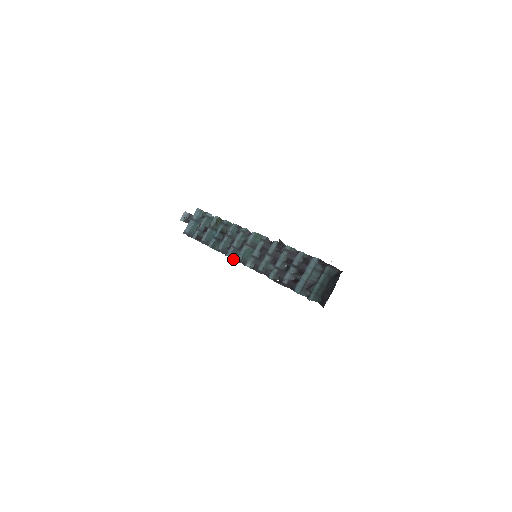
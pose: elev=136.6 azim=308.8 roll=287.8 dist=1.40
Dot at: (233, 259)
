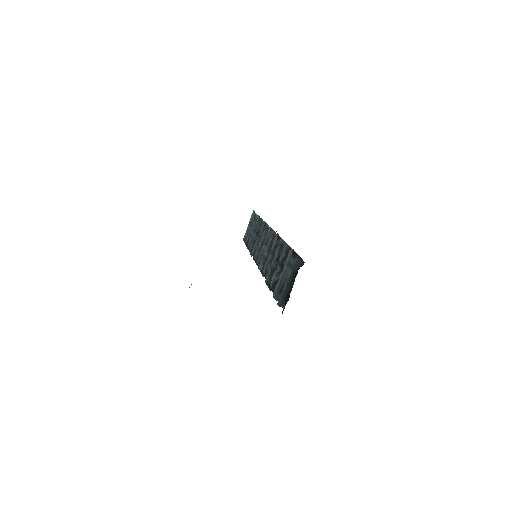
Dot at: (255, 262)
